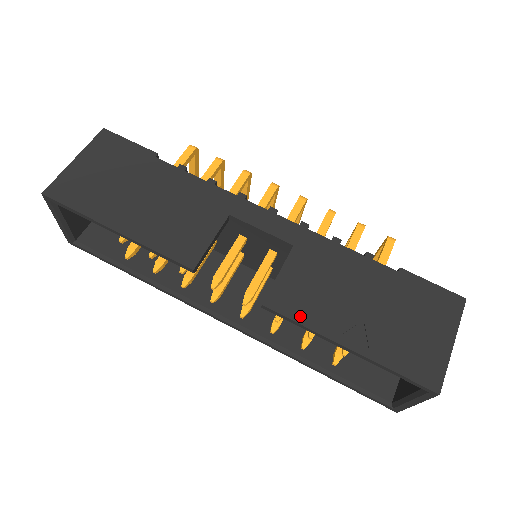
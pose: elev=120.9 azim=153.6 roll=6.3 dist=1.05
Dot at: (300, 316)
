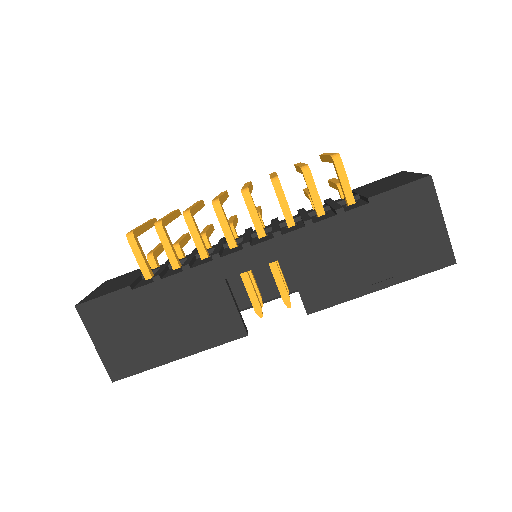
Dot at: (335, 299)
